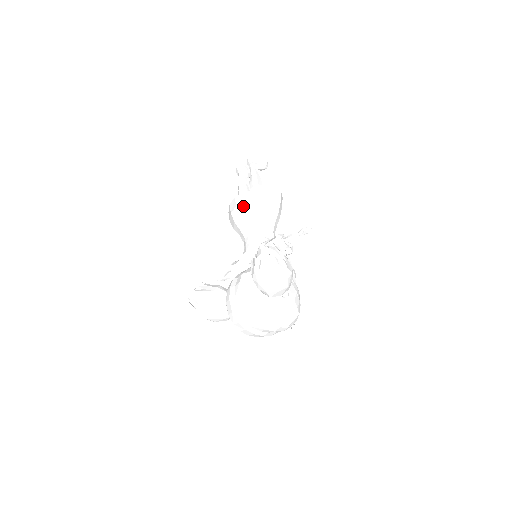
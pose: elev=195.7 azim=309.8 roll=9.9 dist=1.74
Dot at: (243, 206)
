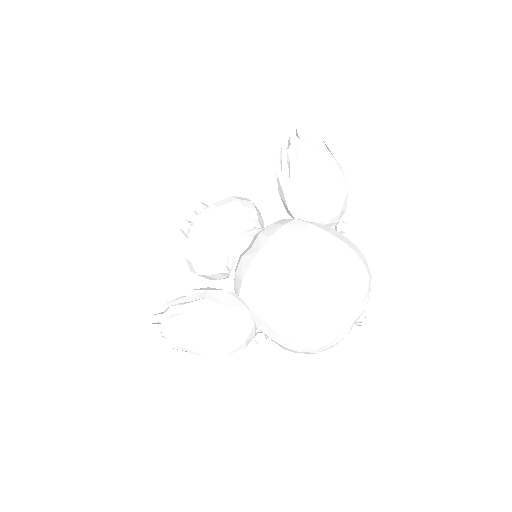
Dot at: (213, 214)
